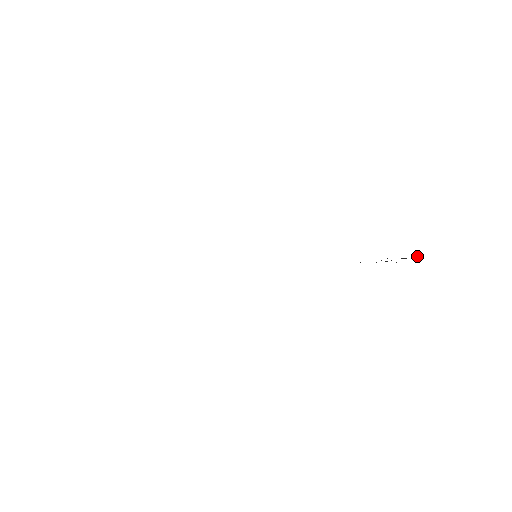
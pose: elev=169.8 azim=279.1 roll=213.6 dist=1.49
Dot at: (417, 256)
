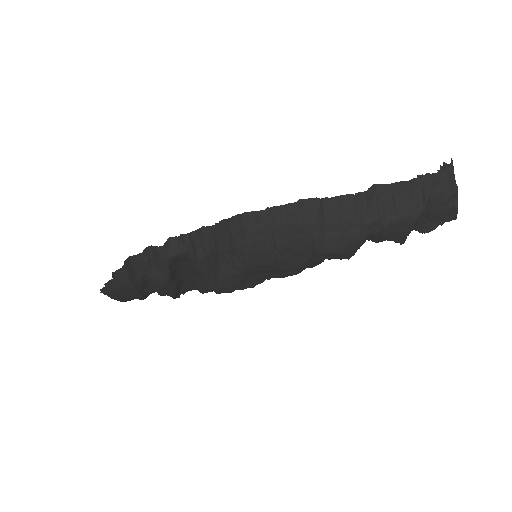
Dot at: (443, 166)
